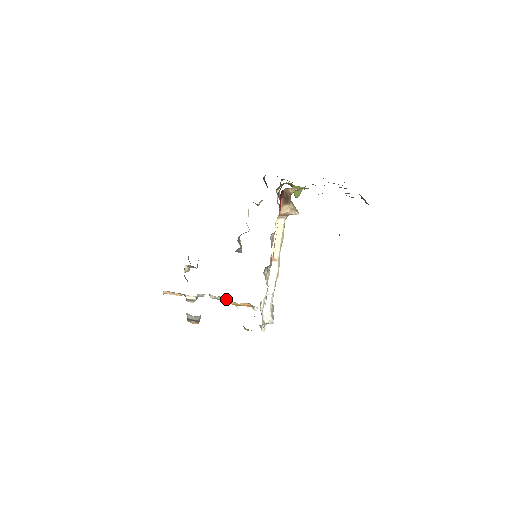
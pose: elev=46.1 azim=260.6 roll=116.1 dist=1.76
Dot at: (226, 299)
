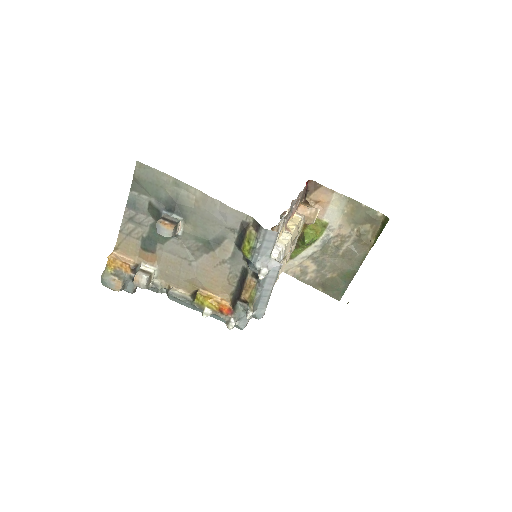
Dot at: (196, 288)
